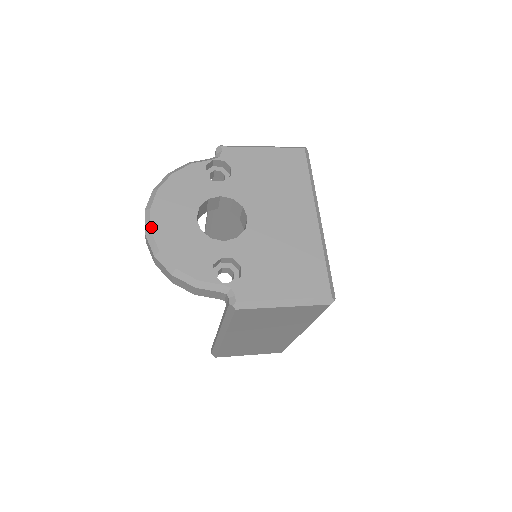
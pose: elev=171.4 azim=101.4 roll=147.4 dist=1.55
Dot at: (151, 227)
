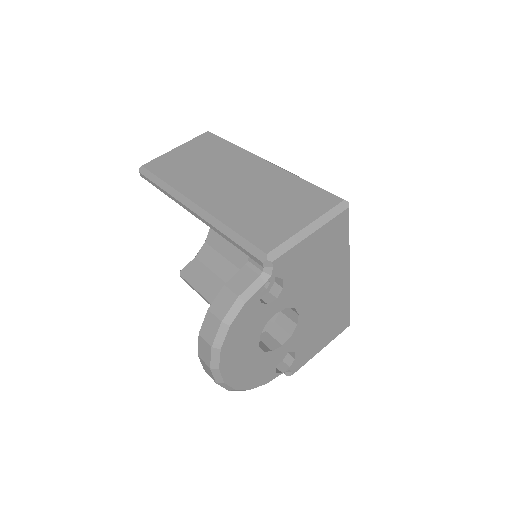
Dot at: (224, 381)
